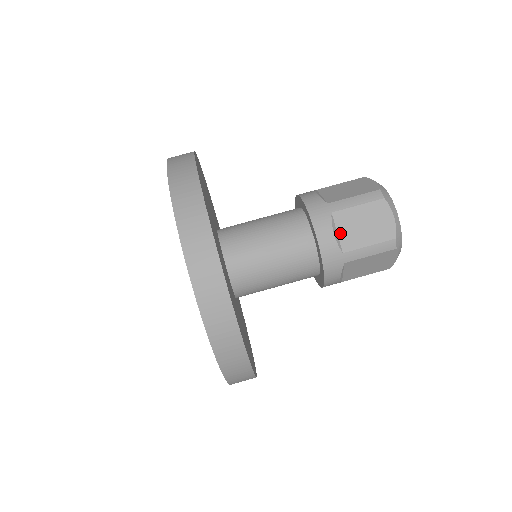
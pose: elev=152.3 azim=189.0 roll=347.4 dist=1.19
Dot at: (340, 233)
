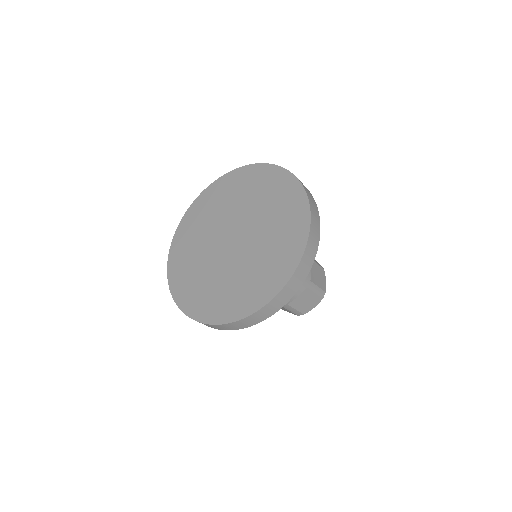
Dot at: (311, 270)
